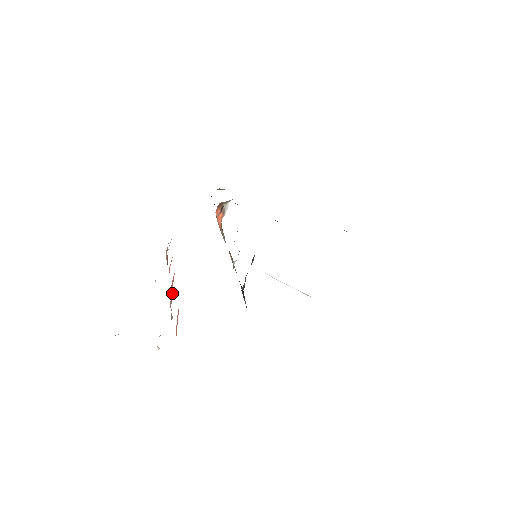
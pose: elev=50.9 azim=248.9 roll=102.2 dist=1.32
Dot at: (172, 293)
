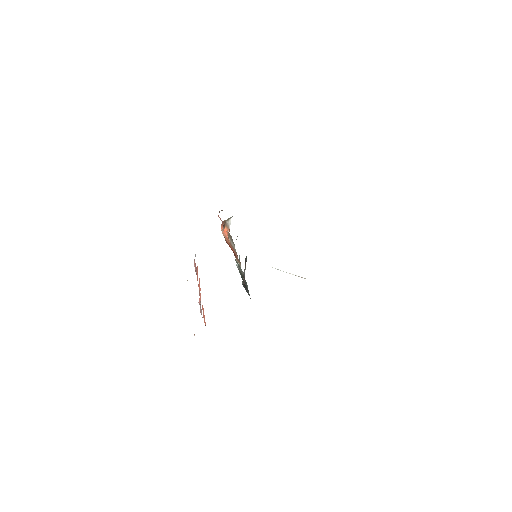
Dot at: (199, 294)
